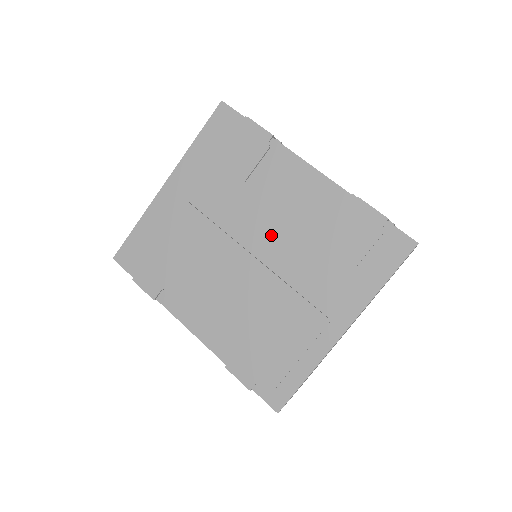
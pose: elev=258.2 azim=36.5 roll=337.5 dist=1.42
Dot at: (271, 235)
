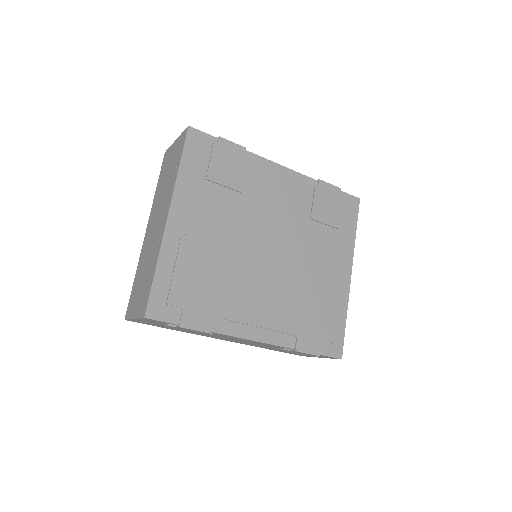
Dot at: (279, 228)
